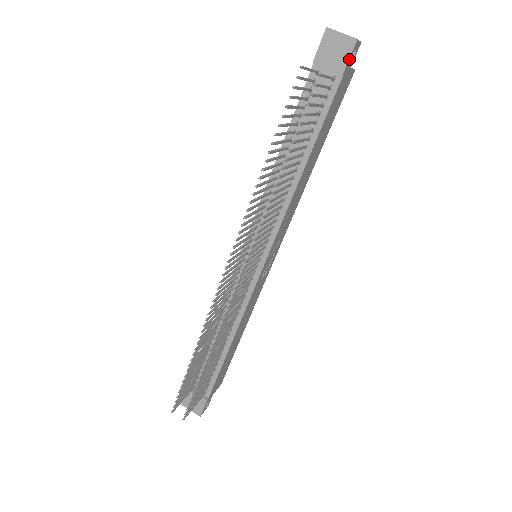
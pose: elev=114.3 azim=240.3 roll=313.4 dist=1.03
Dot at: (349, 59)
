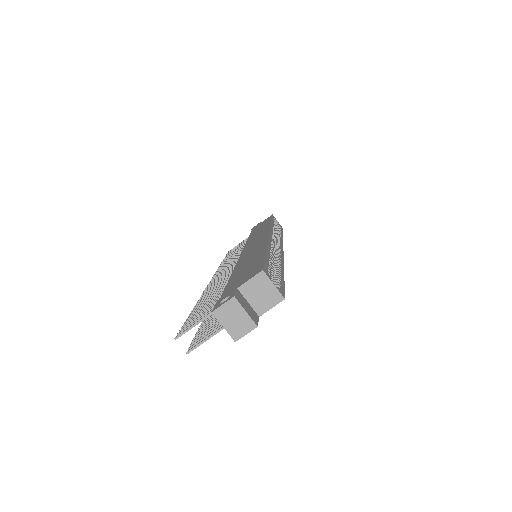
Dot at: occluded
